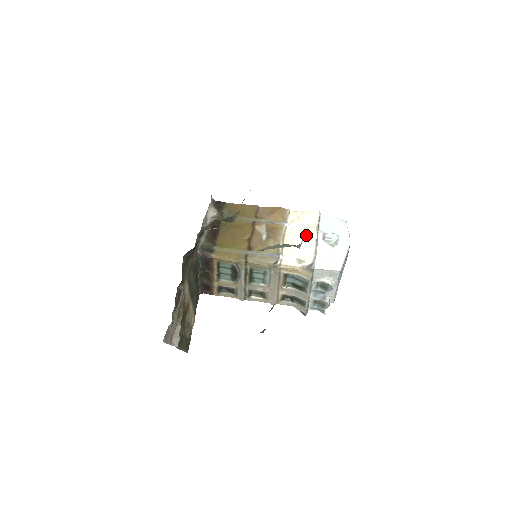
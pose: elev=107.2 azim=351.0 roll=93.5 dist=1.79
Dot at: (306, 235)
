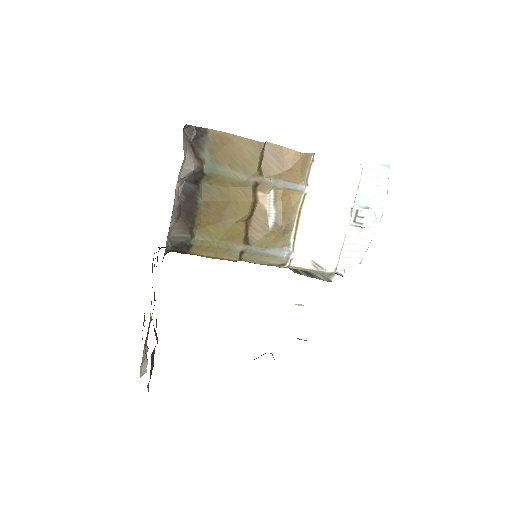
Dot at: (334, 221)
